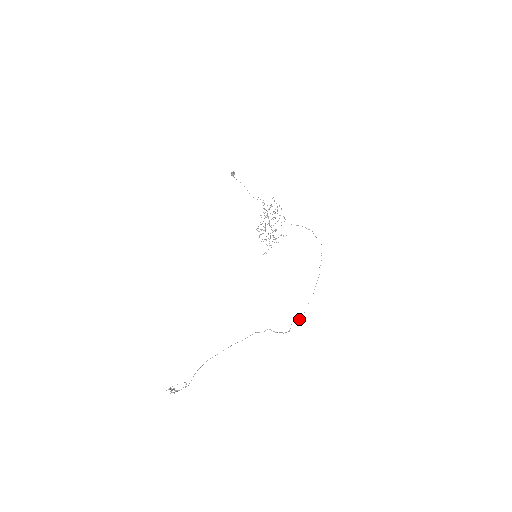
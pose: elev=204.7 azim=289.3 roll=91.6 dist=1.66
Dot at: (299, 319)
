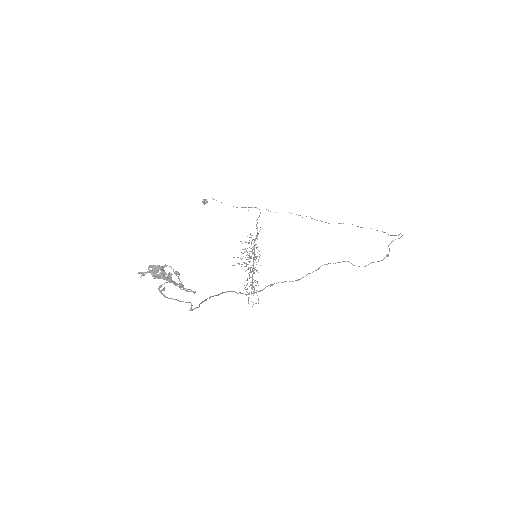
Dot at: occluded
